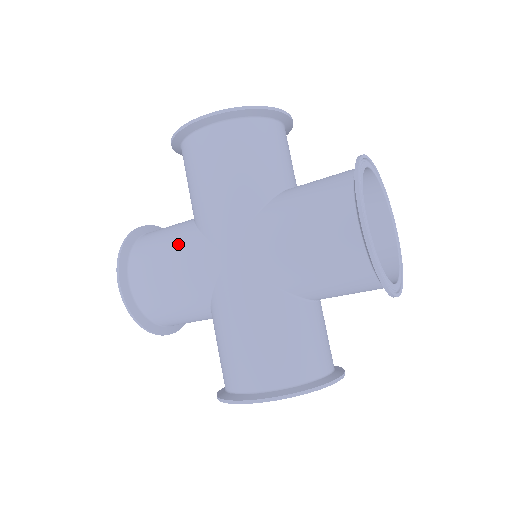
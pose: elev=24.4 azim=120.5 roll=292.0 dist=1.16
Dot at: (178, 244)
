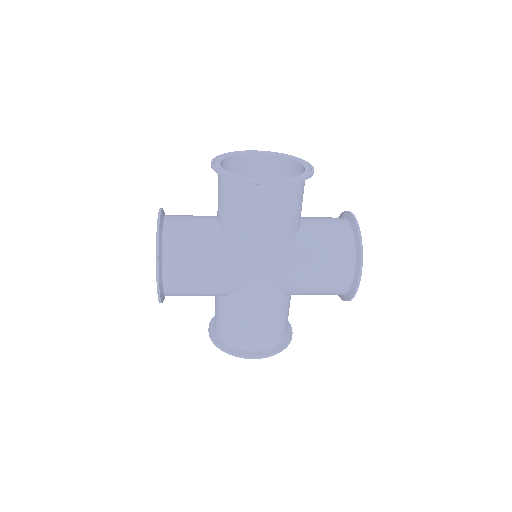
Dot at: (216, 258)
